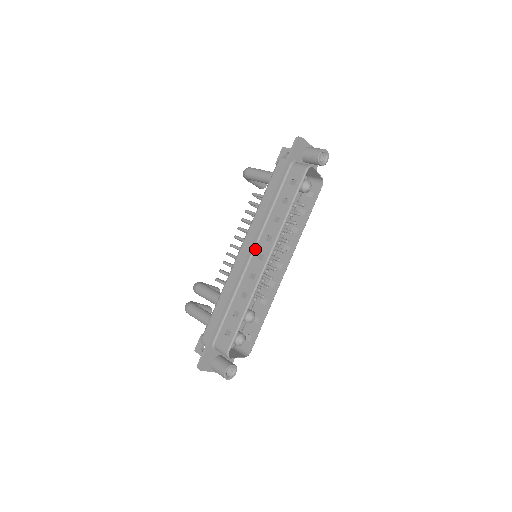
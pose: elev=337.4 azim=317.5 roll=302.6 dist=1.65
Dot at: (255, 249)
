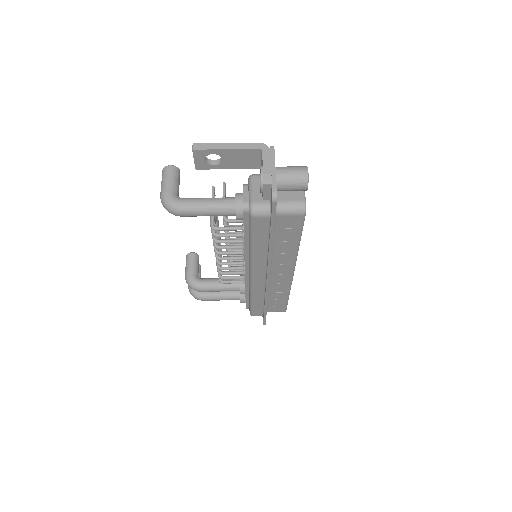
Dot at: (271, 272)
